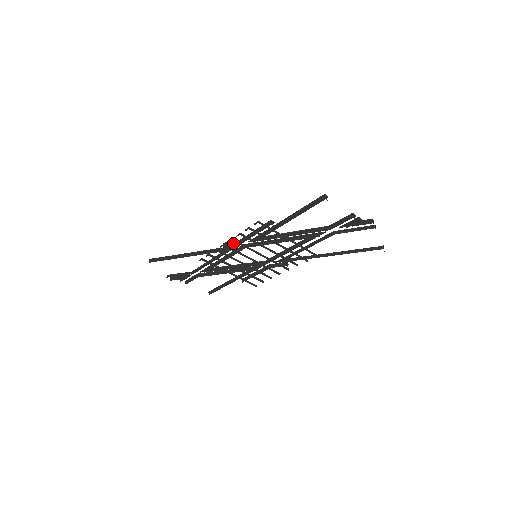
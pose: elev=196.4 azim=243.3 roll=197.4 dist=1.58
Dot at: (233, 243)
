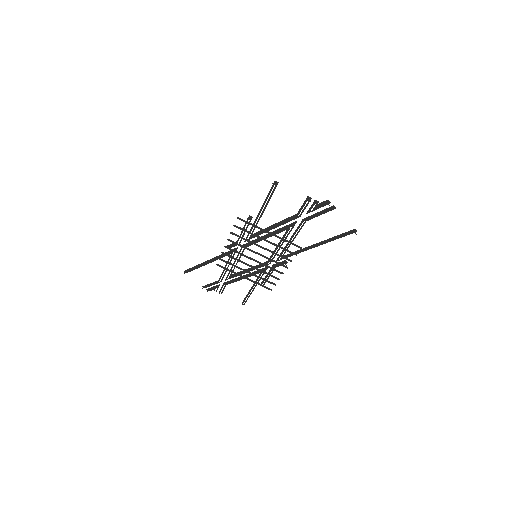
Dot at: (233, 245)
